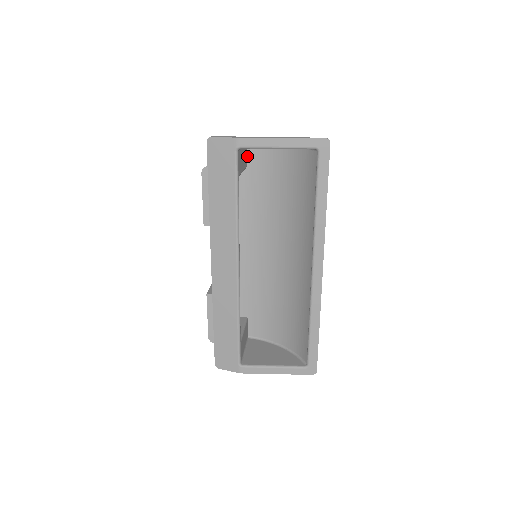
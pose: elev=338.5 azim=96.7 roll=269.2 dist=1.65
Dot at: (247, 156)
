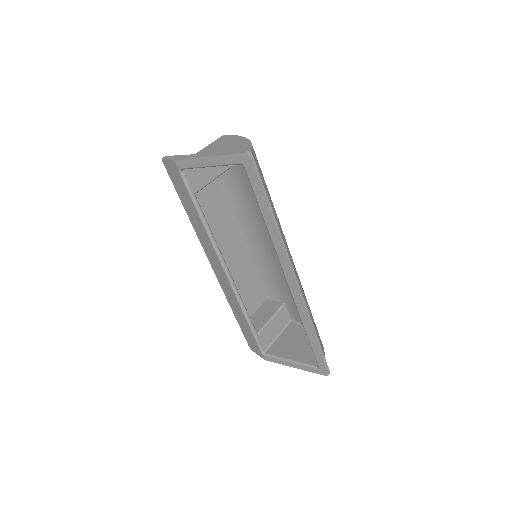
Dot at: occluded
